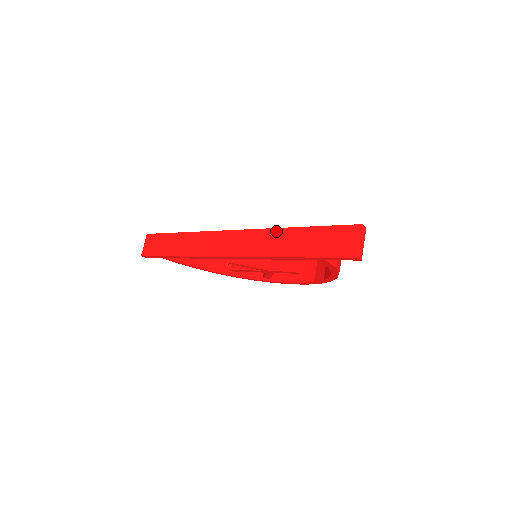
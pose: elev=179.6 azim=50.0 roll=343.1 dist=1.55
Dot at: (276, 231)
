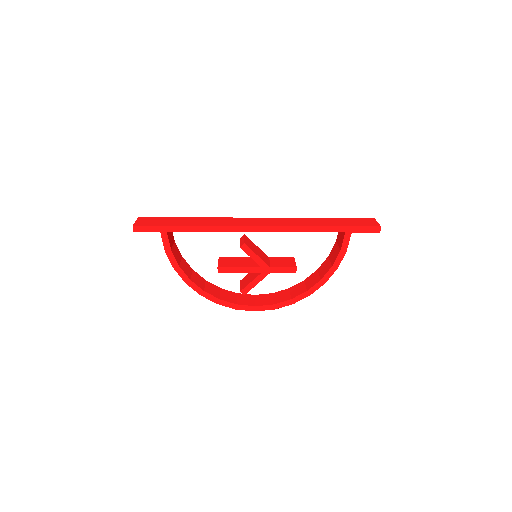
Dot at: (304, 218)
